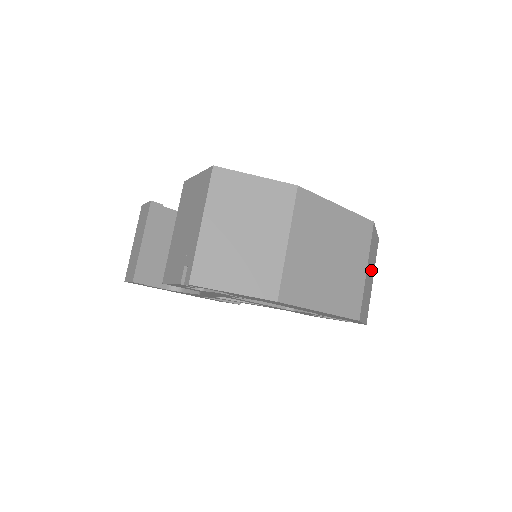
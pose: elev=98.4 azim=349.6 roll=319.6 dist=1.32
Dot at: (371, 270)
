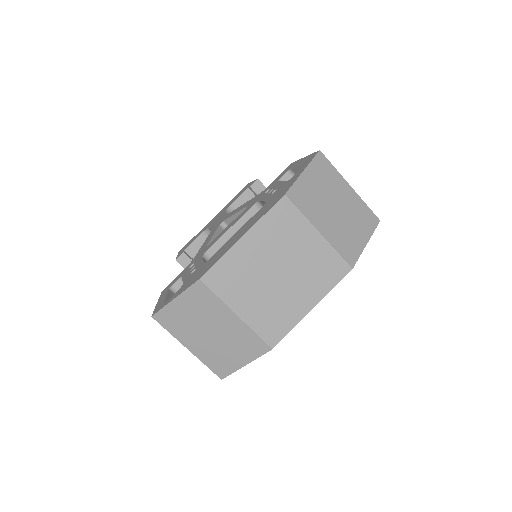
Dot at: (333, 200)
